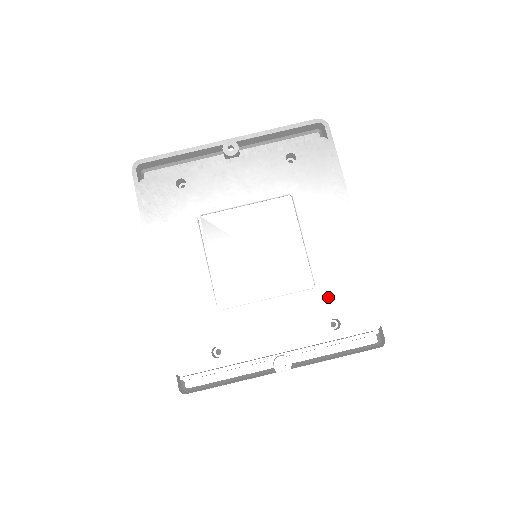
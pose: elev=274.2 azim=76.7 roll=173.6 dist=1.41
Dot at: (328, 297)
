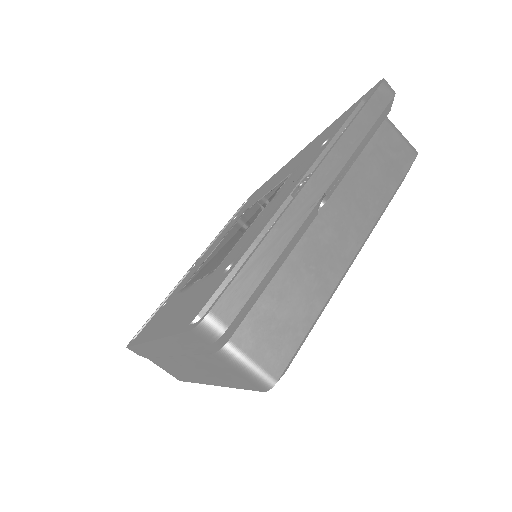
Dot at: (306, 158)
